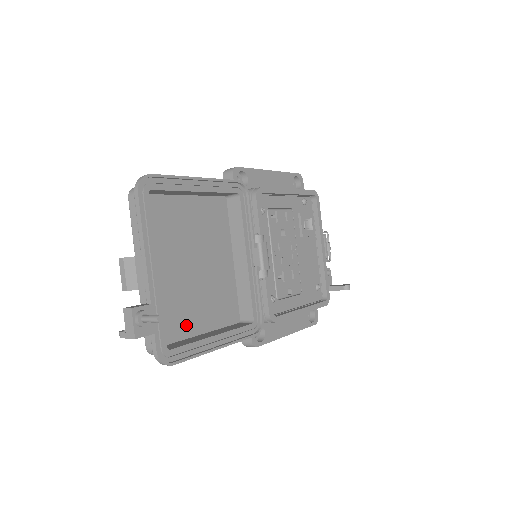
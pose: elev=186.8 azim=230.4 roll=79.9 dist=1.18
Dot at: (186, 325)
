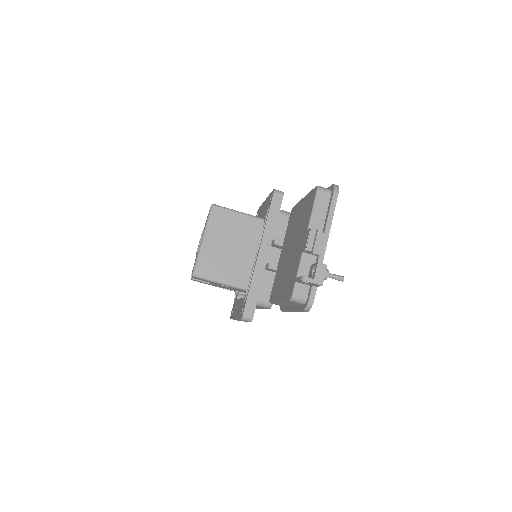
Dot at: occluded
